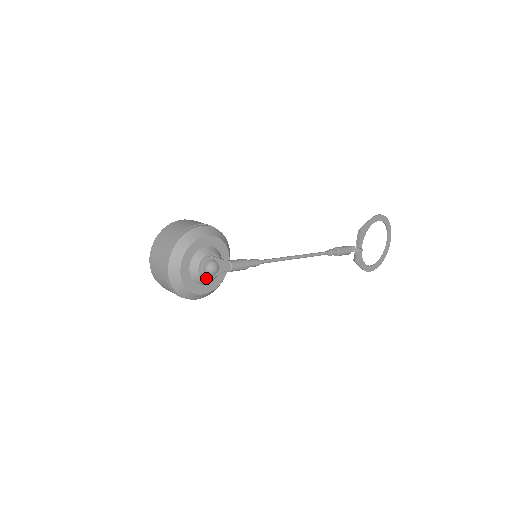
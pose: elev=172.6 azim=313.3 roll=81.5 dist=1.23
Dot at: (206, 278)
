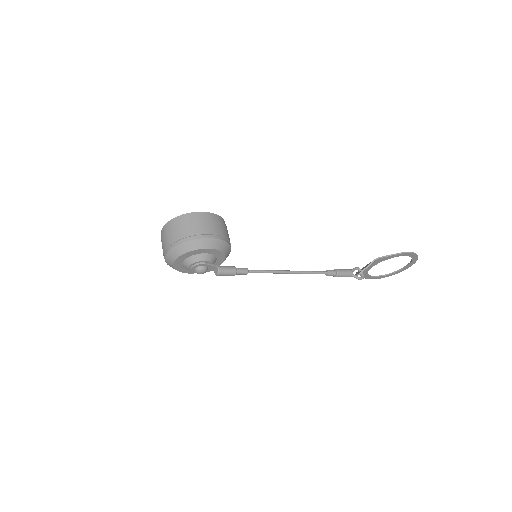
Dot at: (193, 272)
